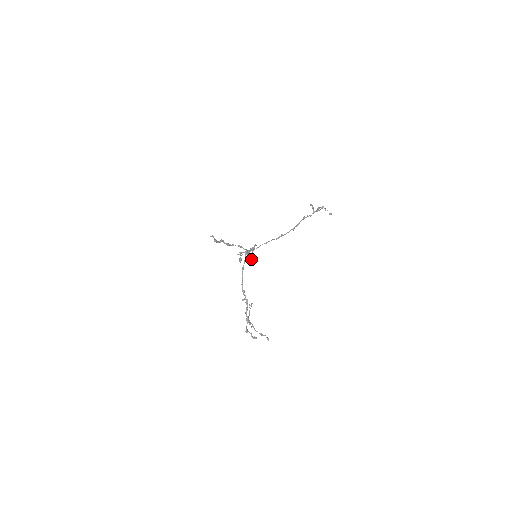
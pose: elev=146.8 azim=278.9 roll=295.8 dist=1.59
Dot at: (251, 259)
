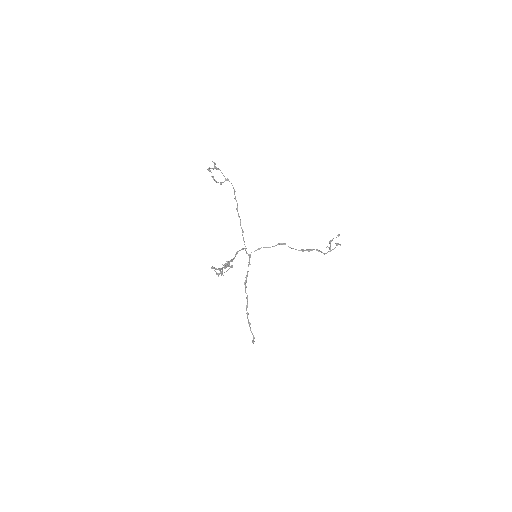
Dot at: (217, 168)
